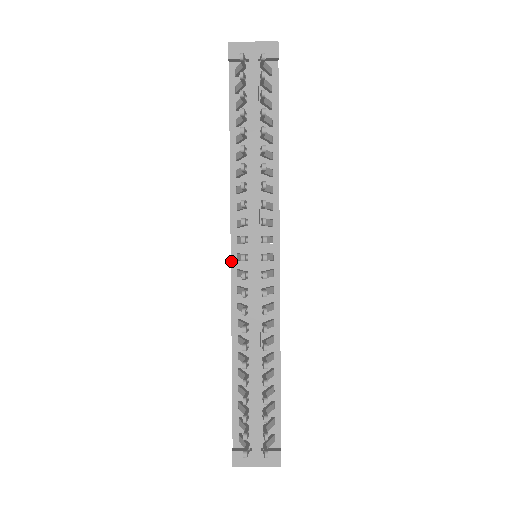
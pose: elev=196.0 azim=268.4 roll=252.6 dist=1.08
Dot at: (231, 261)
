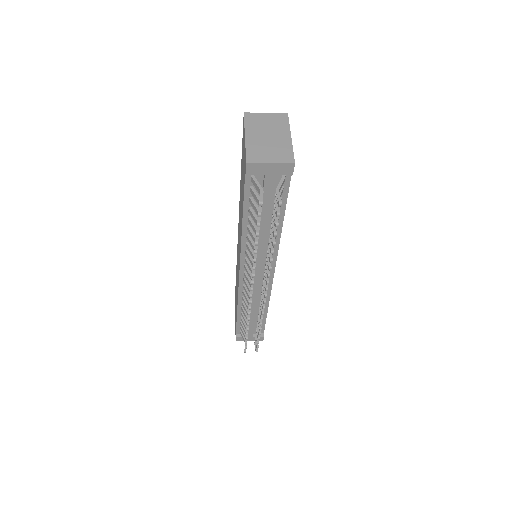
Dot at: (239, 274)
